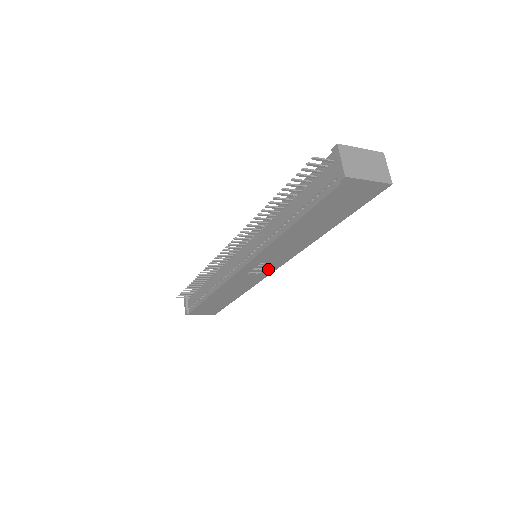
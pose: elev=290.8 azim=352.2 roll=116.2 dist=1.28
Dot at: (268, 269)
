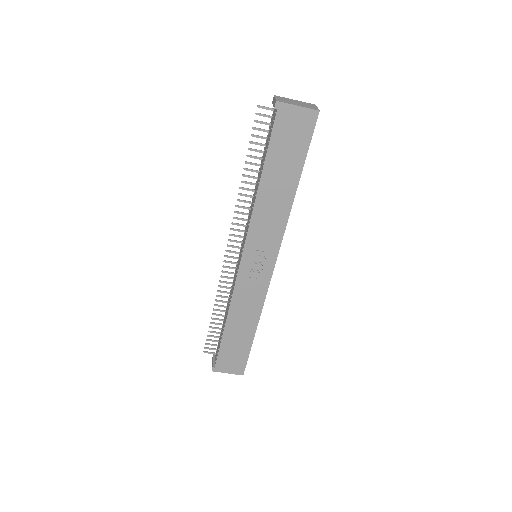
Dot at: (267, 264)
